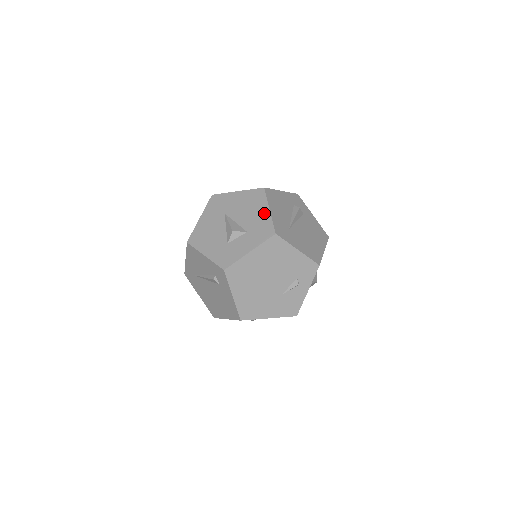
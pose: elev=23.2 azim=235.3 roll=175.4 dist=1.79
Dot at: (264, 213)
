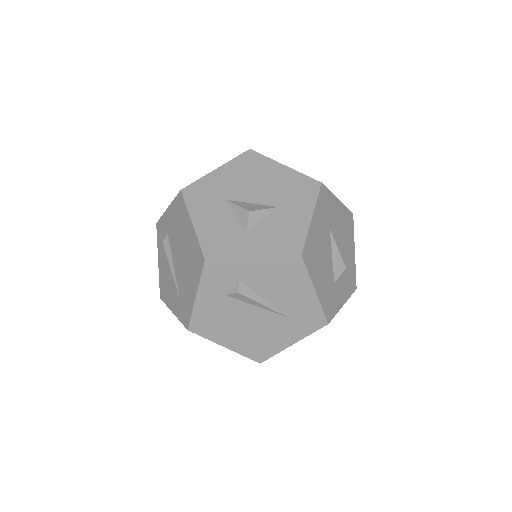
Dot at: occluded
